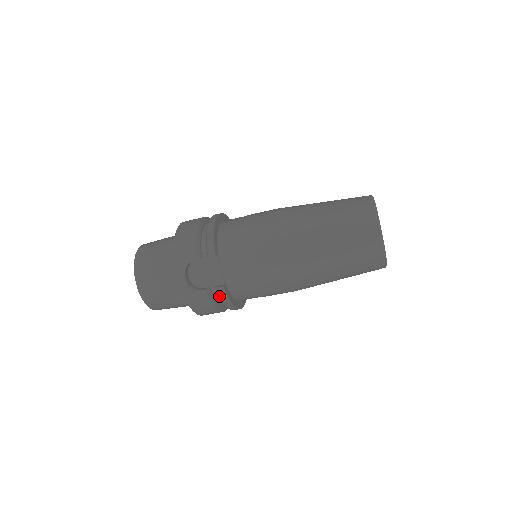
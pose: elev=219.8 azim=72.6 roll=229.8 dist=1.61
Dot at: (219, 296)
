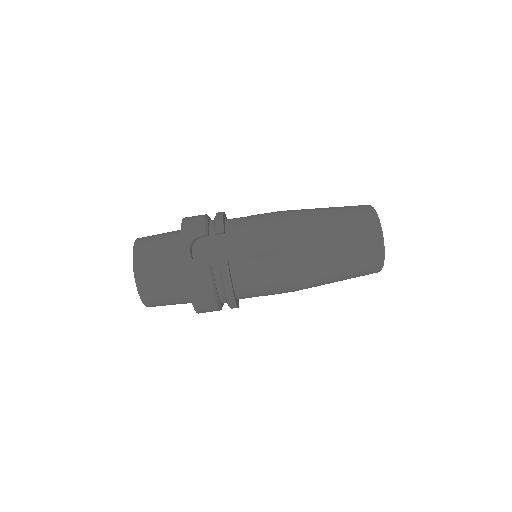
Dot at: (220, 276)
